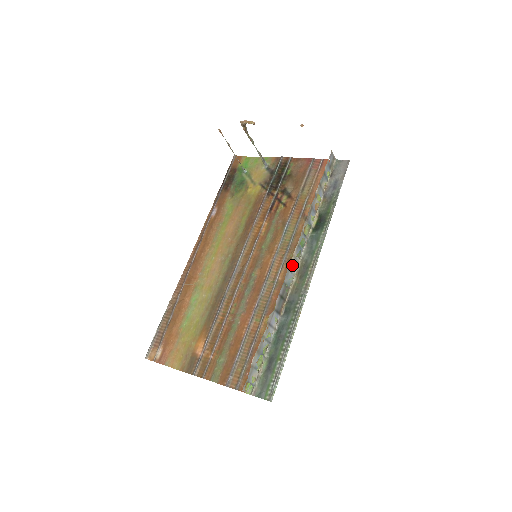
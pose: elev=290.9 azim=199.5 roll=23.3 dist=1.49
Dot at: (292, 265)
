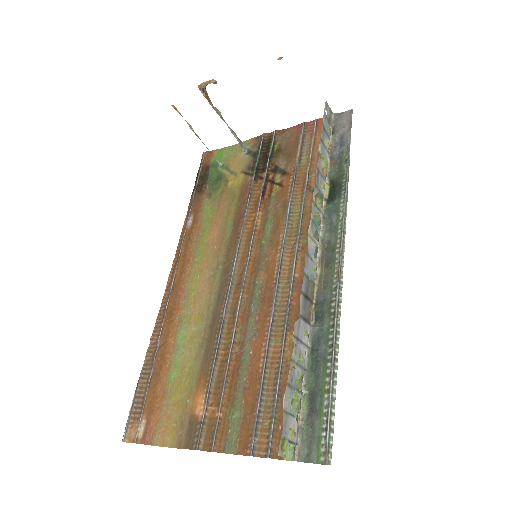
Dot at: (310, 249)
